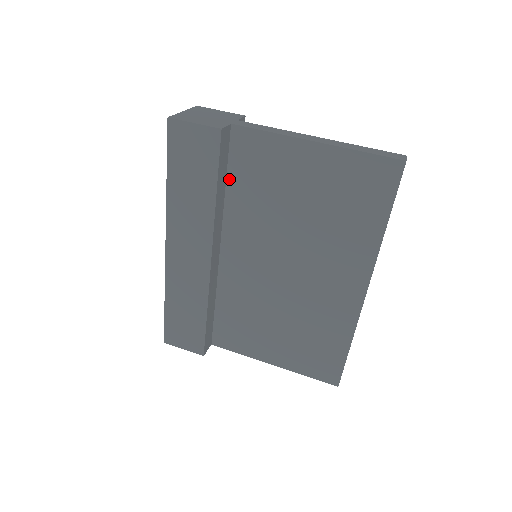
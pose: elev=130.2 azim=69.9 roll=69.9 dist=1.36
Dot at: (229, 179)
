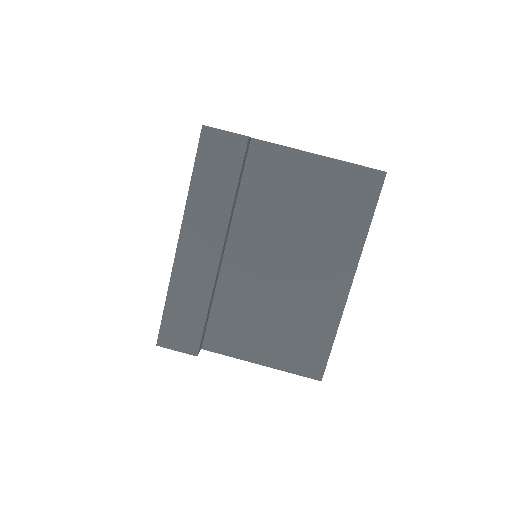
Dot at: (243, 184)
